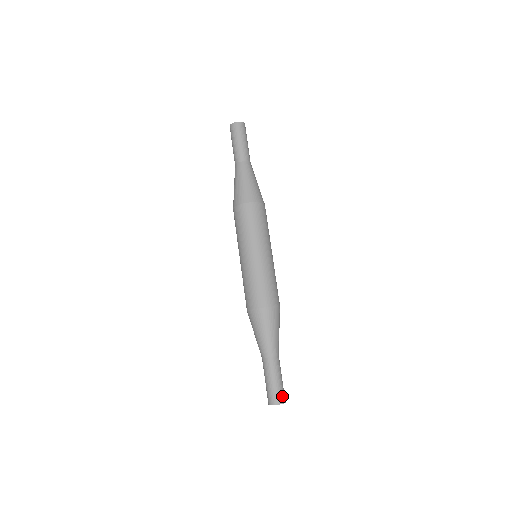
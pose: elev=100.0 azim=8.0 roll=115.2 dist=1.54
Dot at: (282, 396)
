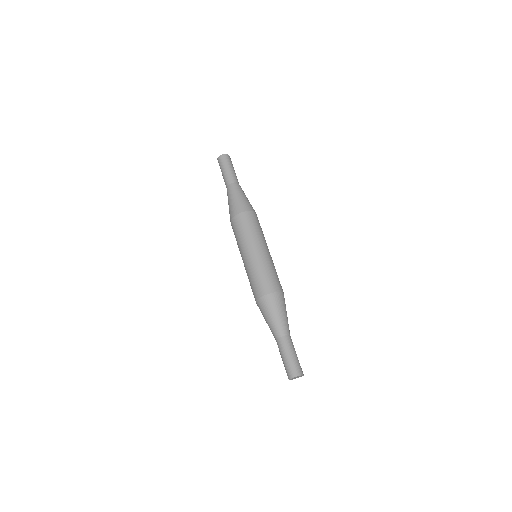
Dot at: (301, 369)
